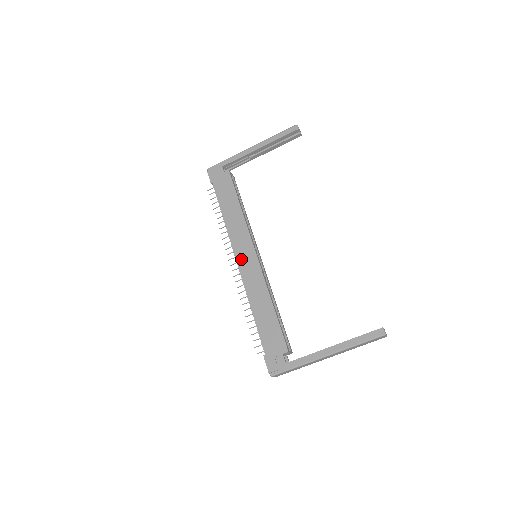
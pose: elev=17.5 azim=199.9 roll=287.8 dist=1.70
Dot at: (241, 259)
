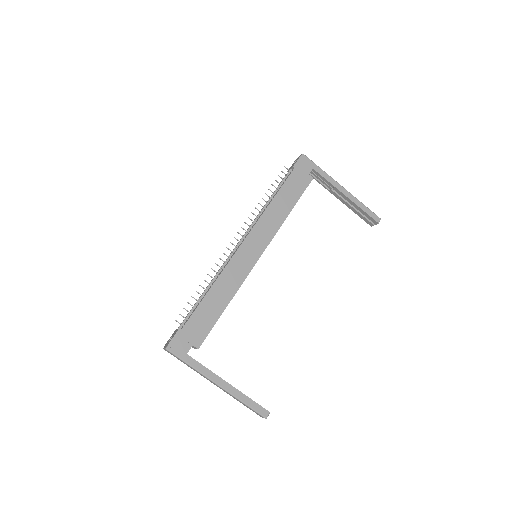
Dot at: (247, 245)
